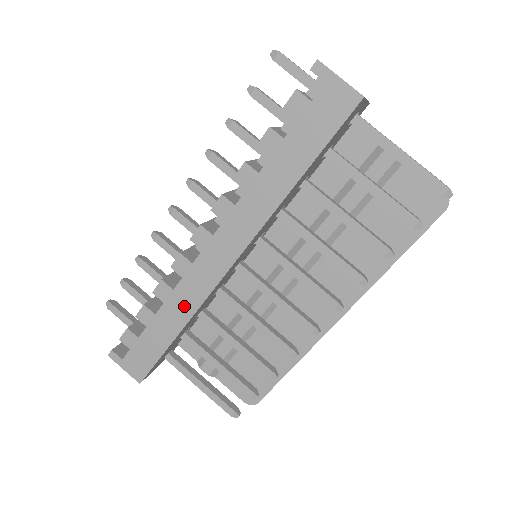
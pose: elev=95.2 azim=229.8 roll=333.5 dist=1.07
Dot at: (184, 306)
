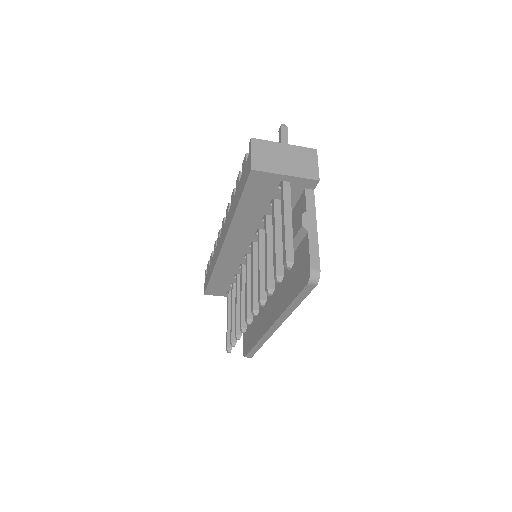
Dot at: (214, 260)
